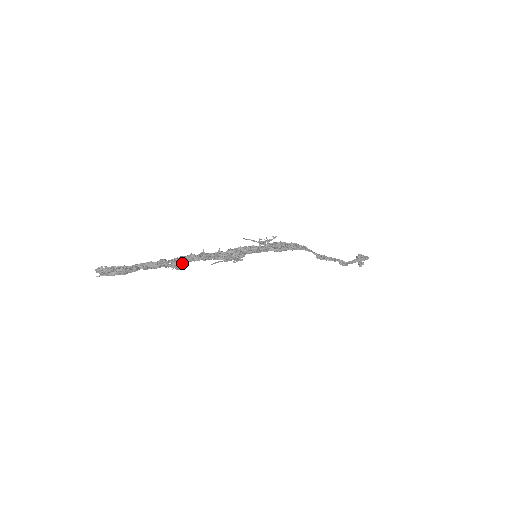
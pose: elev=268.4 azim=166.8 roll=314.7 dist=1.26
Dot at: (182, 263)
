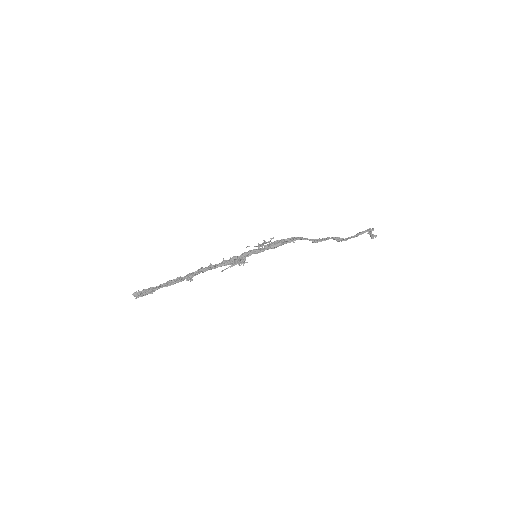
Dot at: (191, 275)
